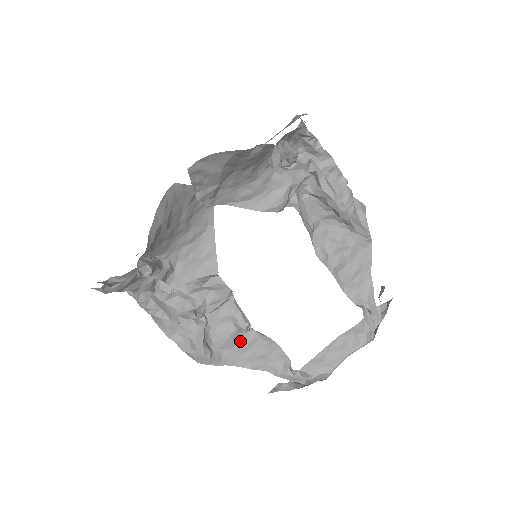
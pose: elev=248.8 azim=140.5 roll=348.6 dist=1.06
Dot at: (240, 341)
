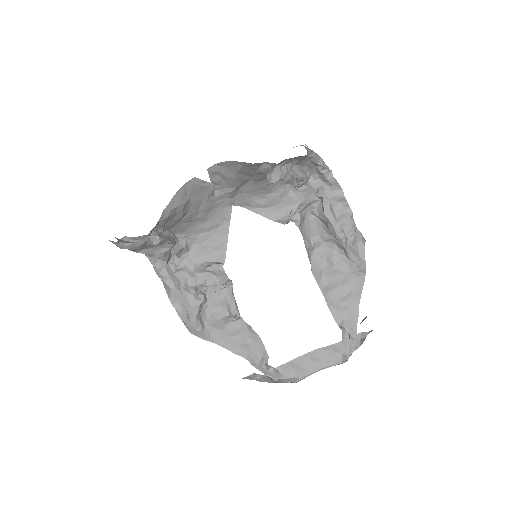
Dot at: (230, 326)
